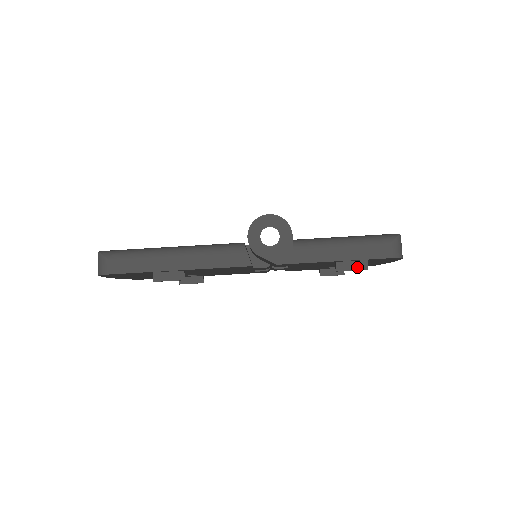
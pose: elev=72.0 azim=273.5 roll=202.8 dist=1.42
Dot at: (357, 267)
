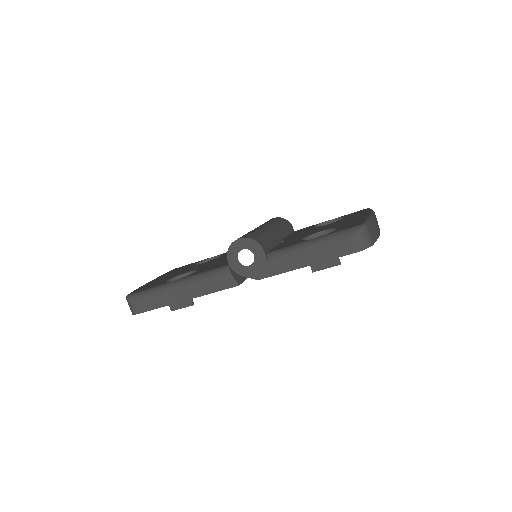
Dot at: (330, 265)
